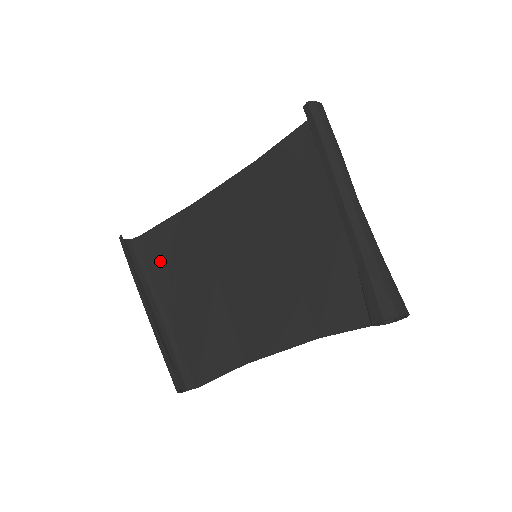
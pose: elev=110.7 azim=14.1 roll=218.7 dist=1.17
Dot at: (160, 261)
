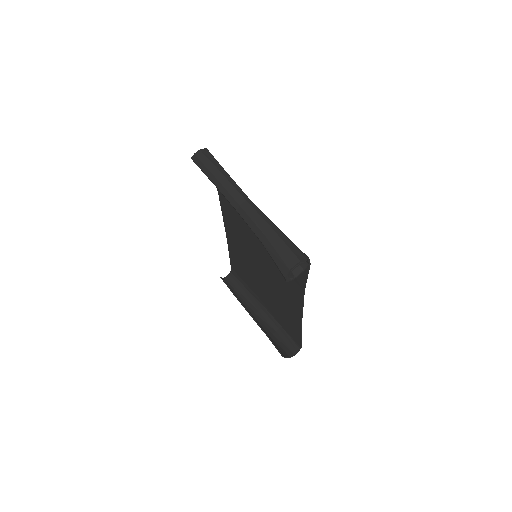
Dot at: (244, 279)
